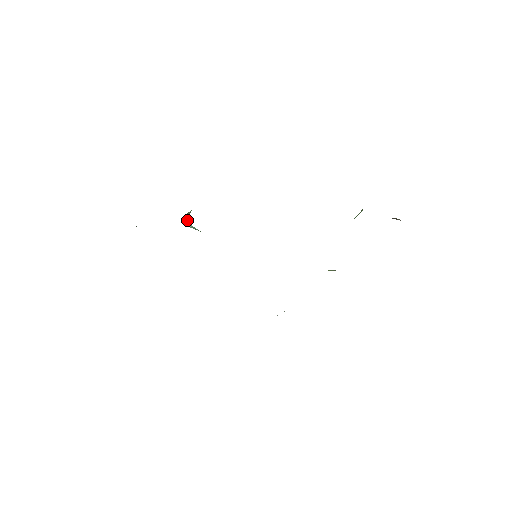
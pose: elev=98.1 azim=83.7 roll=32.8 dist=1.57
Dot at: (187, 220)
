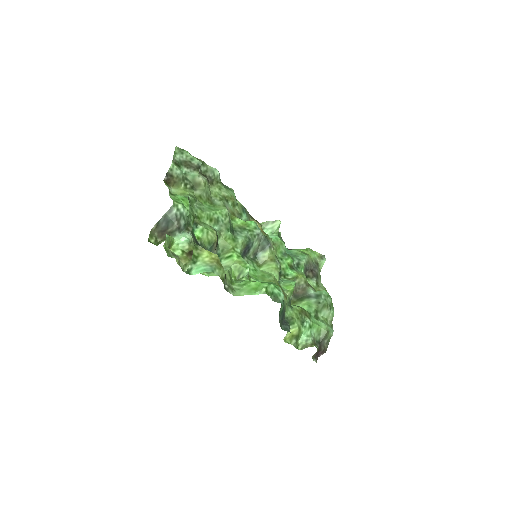
Dot at: occluded
